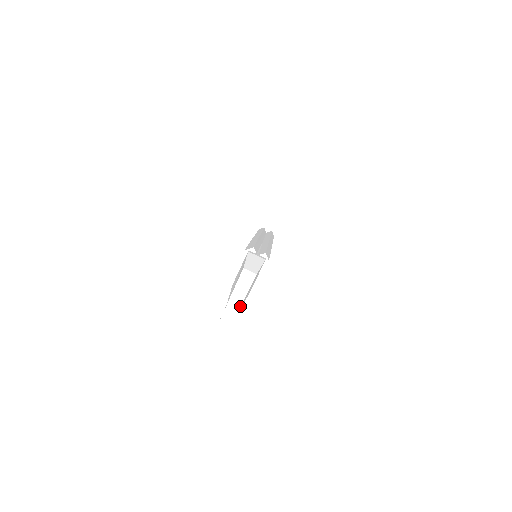
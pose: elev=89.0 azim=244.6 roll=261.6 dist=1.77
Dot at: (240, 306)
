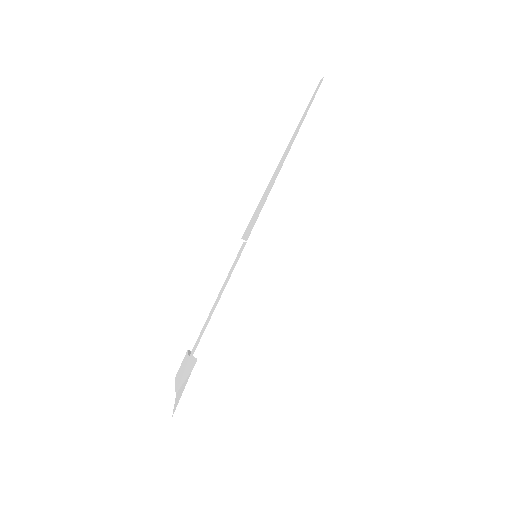
Dot at: occluded
